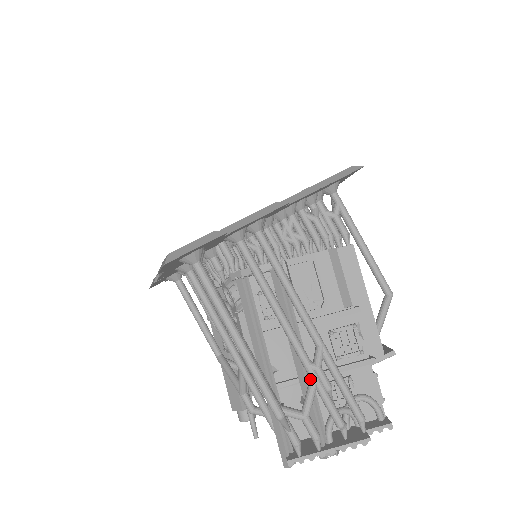
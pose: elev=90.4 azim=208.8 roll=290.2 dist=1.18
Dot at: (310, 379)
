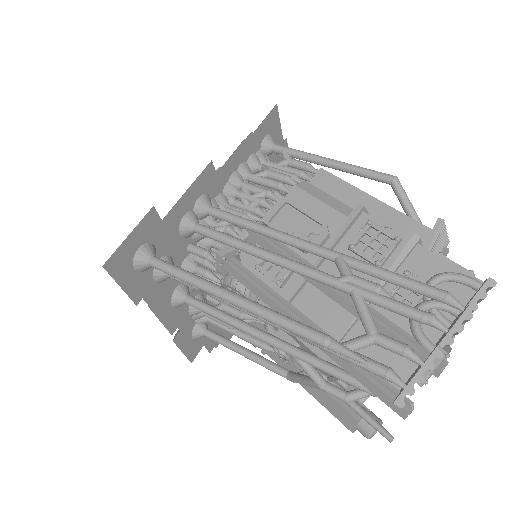
Dot at: (350, 295)
